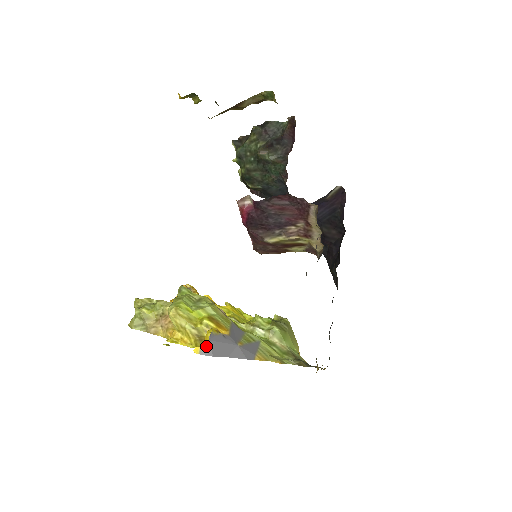
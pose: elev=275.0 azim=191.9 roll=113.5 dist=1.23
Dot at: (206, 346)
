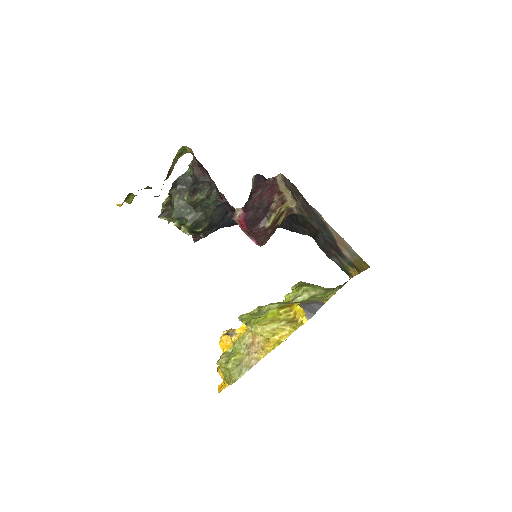
Dot at: (306, 313)
